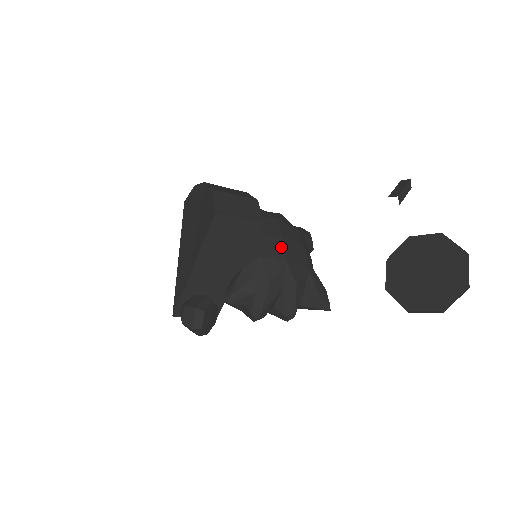
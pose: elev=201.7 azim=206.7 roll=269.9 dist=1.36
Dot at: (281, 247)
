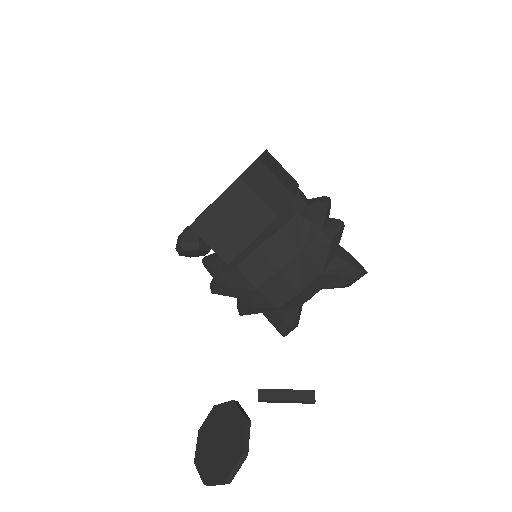
Dot at: (265, 277)
